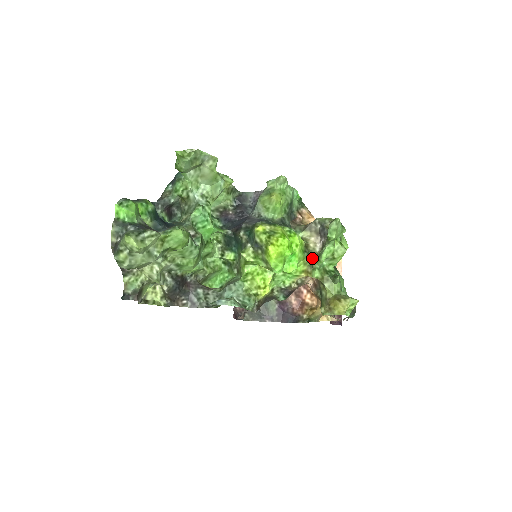
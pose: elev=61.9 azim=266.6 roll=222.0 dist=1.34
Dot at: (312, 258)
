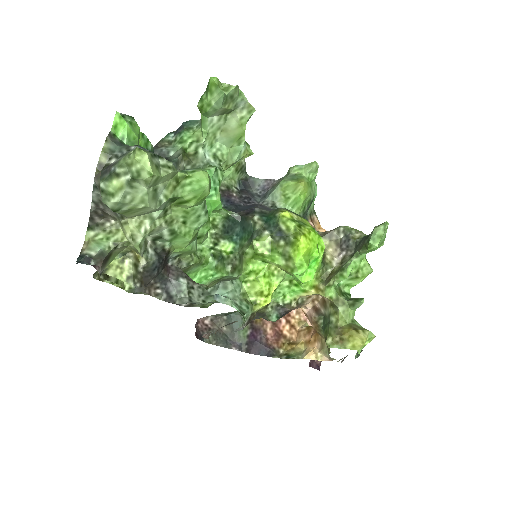
Dot at: (326, 273)
